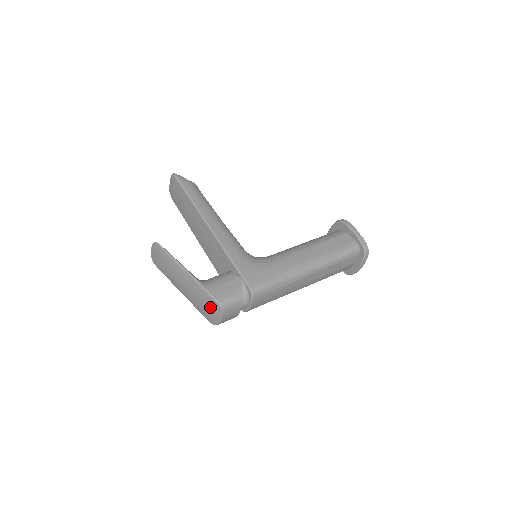
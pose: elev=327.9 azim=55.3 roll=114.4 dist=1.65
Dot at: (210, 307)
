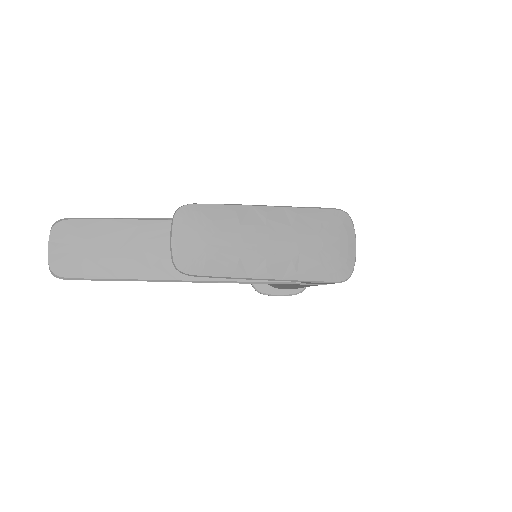
Dot at: (334, 234)
